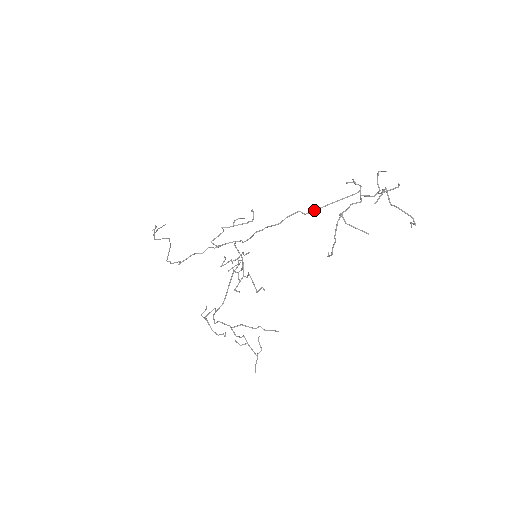
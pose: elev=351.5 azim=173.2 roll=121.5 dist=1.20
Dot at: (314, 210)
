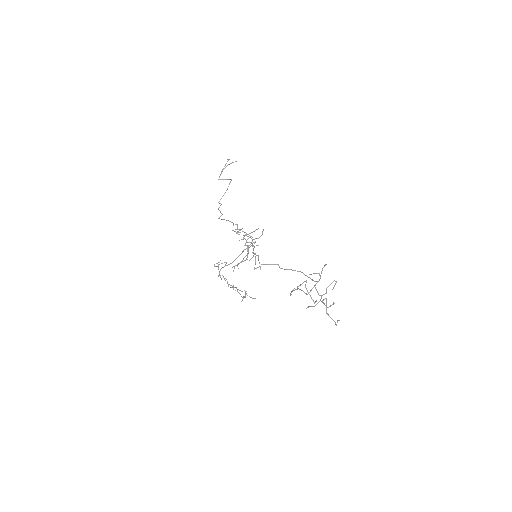
Dot at: (288, 269)
